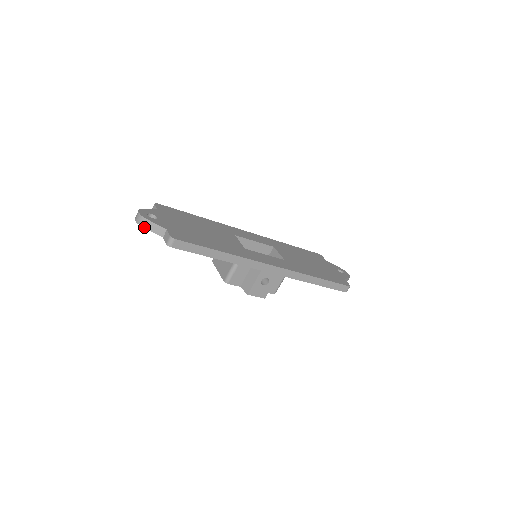
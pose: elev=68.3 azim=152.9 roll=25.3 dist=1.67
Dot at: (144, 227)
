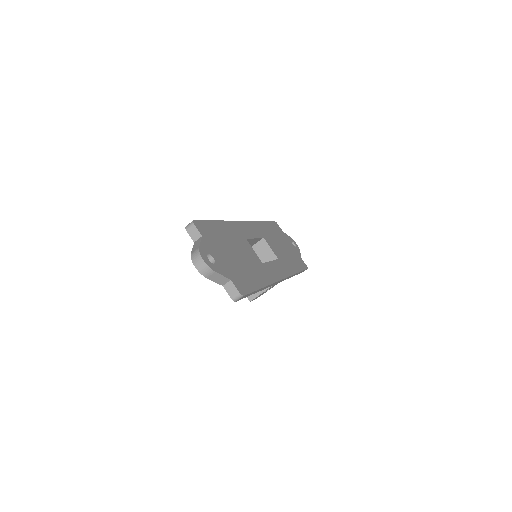
Dot at: (207, 278)
